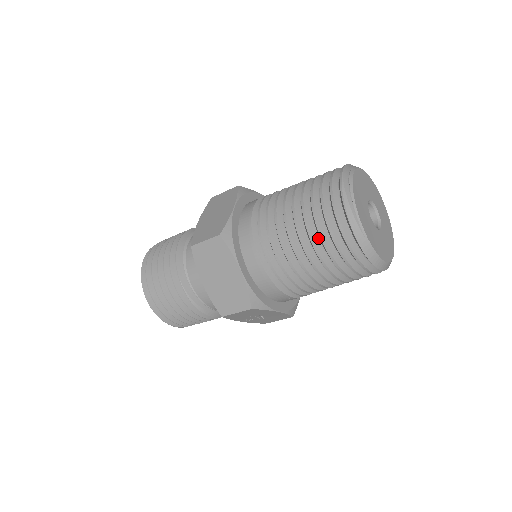
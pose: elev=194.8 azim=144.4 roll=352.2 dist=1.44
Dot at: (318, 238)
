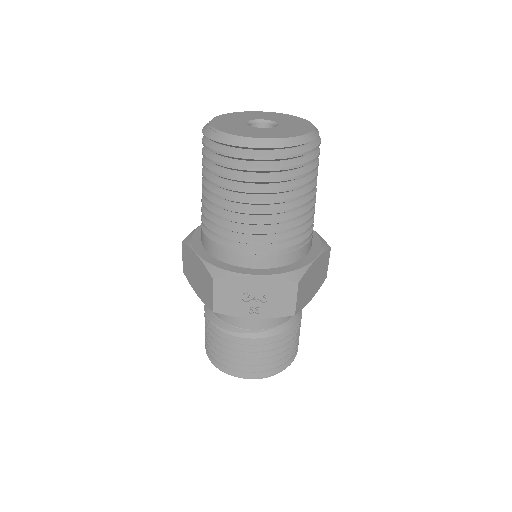
Dot at: (211, 173)
